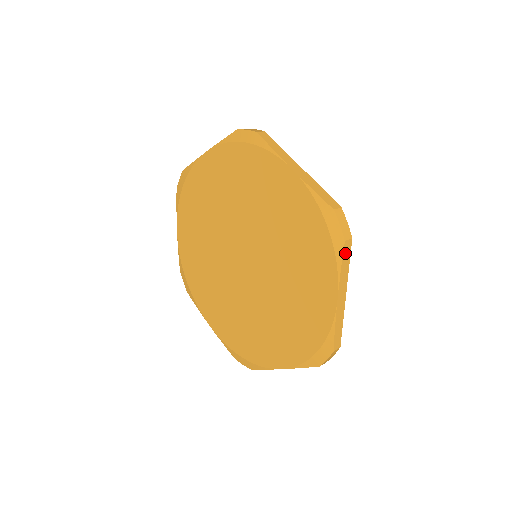
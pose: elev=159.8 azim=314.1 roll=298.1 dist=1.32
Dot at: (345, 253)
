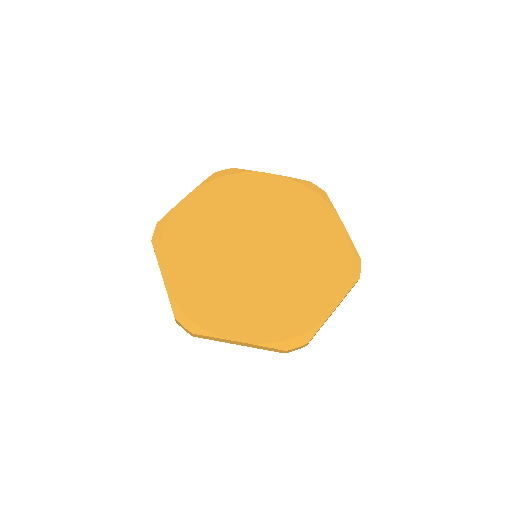
Dot at: (329, 200)
